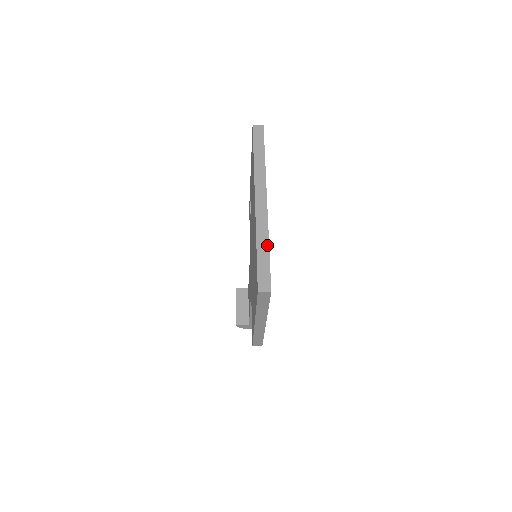
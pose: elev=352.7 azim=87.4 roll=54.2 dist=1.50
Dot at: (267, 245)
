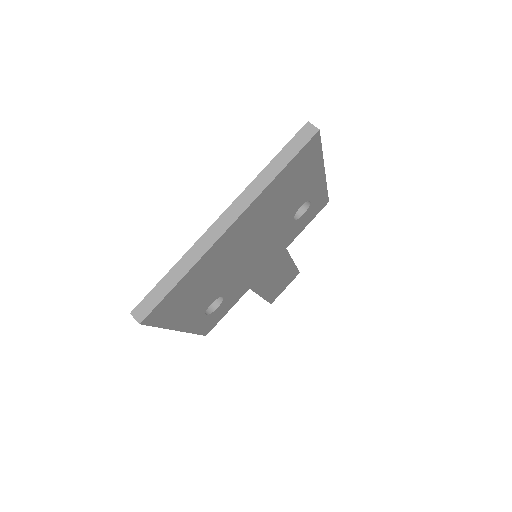
Dot at: (181, 276)
